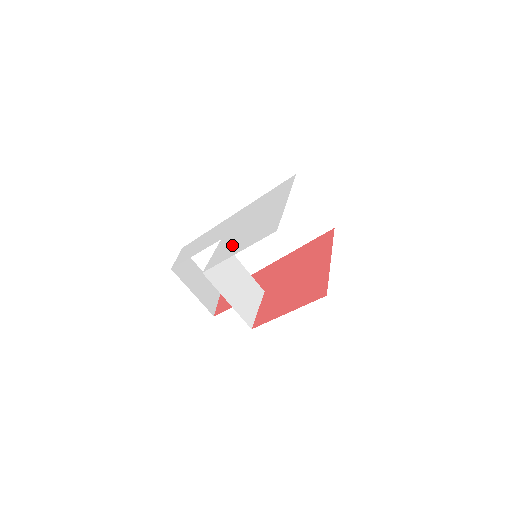
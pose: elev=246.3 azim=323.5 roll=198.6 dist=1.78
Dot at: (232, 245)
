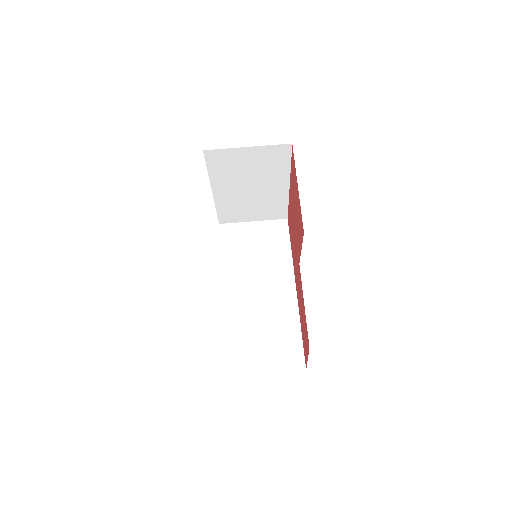
Dot at: occluded
